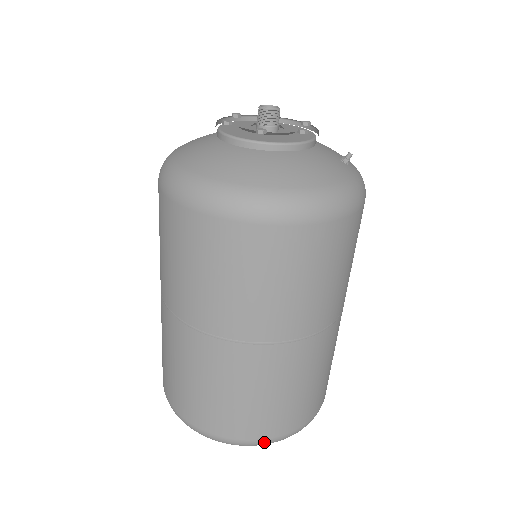
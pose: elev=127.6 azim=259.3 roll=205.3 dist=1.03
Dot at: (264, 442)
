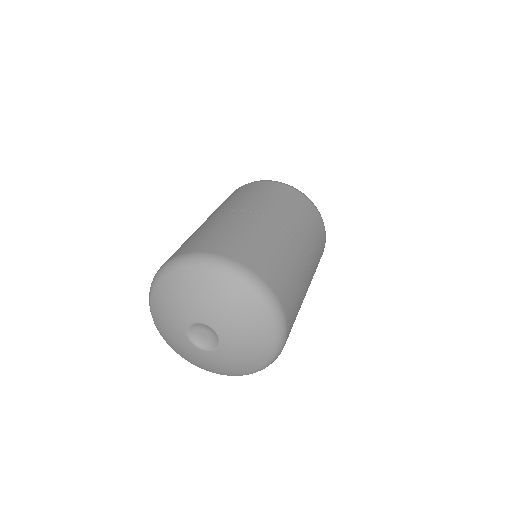
Dot at: (237, 265)
